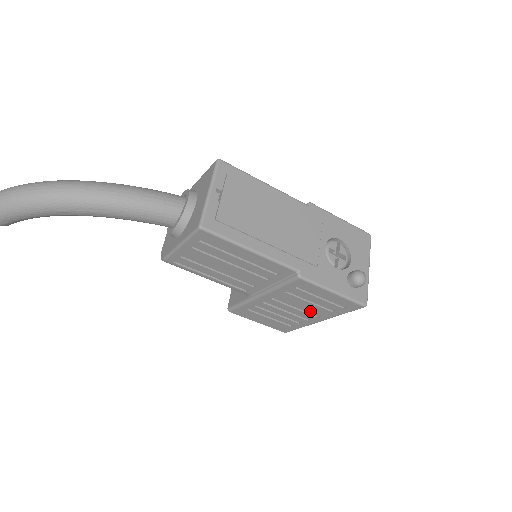
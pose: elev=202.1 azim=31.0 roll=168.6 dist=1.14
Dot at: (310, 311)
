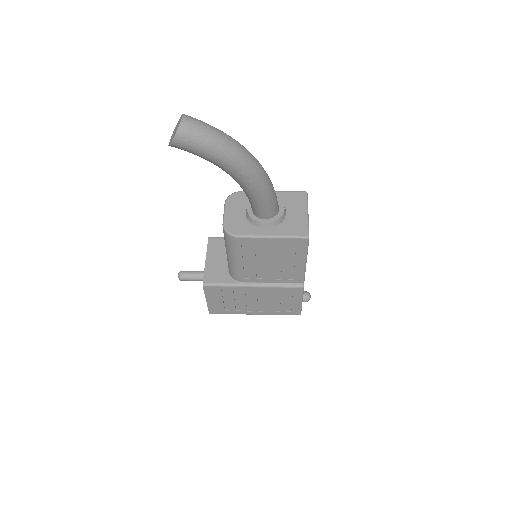
Dot at: (263, 306)
